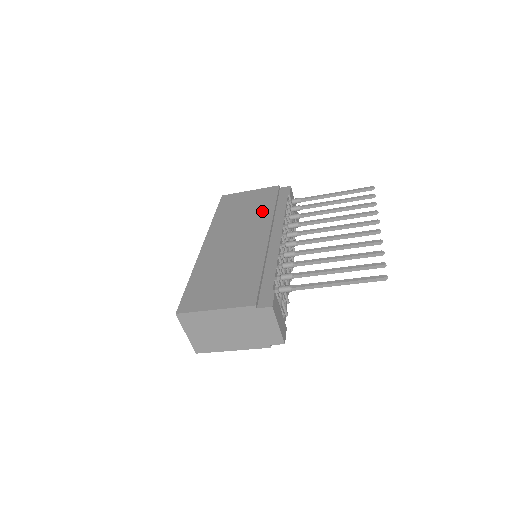
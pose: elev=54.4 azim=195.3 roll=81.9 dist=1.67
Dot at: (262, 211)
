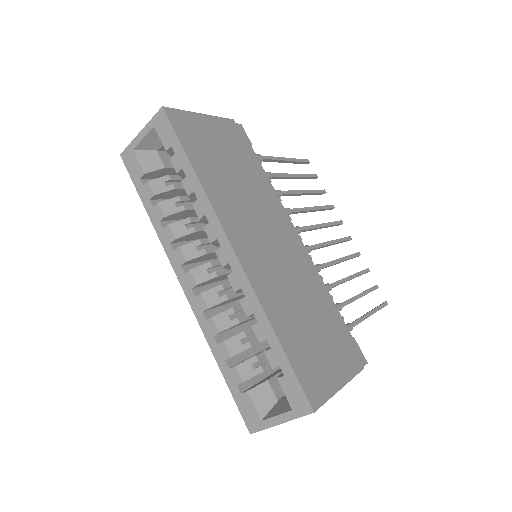
Dot at: (255, 180)
